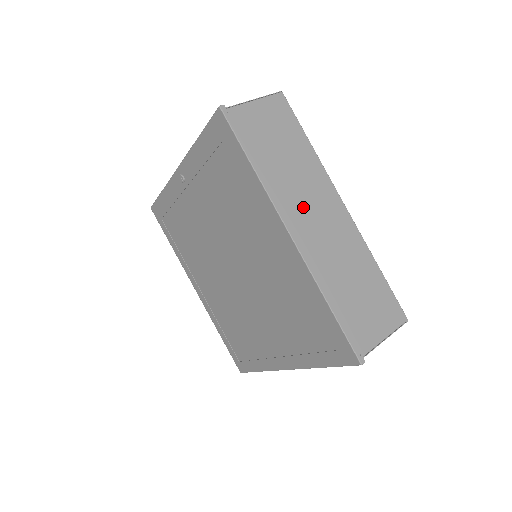
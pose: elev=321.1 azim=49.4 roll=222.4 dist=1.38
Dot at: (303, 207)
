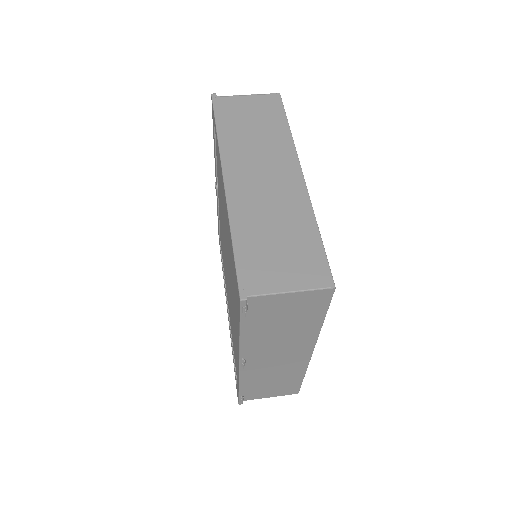
Dot at: (252, 165)
